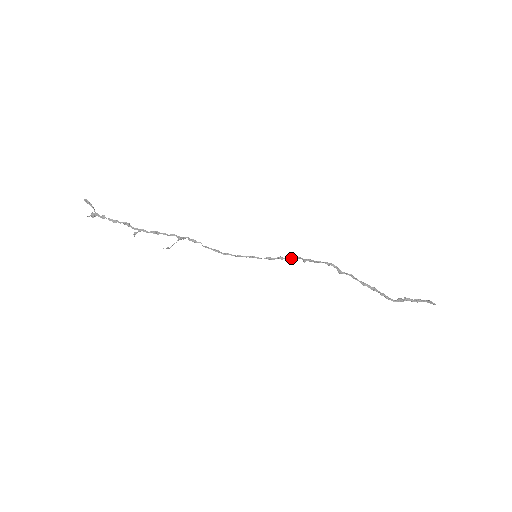
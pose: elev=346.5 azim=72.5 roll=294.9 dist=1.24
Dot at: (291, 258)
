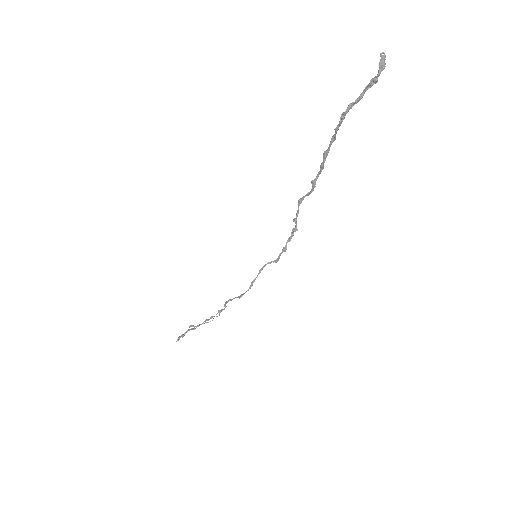
Dot at: (291, 237)
